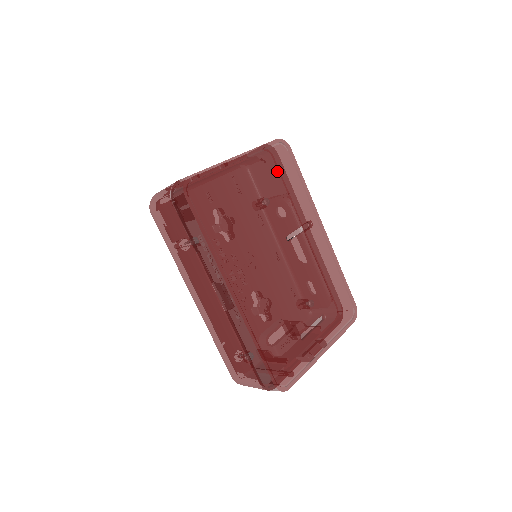
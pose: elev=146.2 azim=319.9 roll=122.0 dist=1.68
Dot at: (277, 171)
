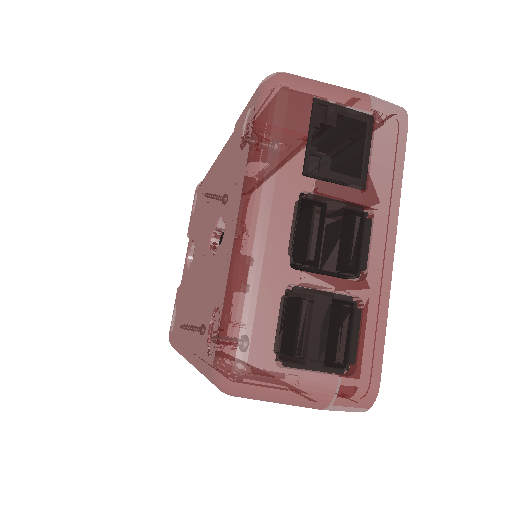
Dot at: occluded
